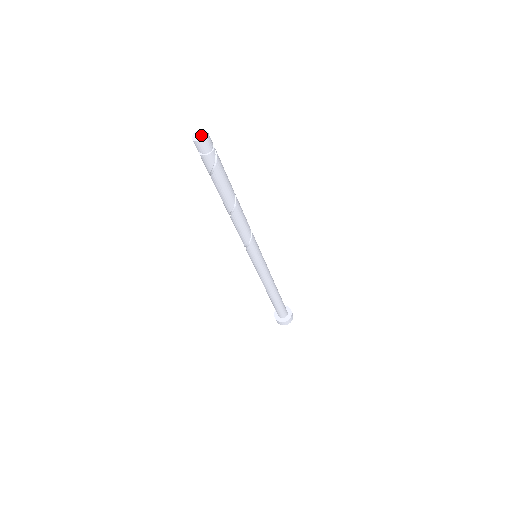
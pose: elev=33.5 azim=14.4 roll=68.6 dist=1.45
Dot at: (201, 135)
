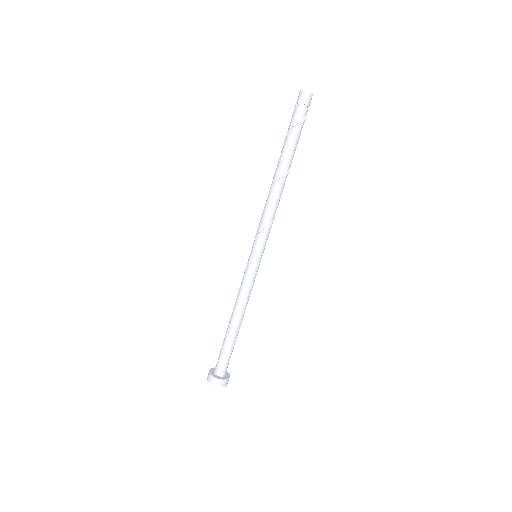
Dot at: (308, 92)
